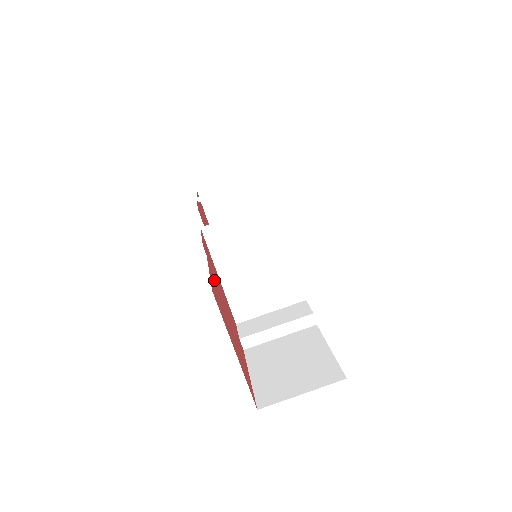
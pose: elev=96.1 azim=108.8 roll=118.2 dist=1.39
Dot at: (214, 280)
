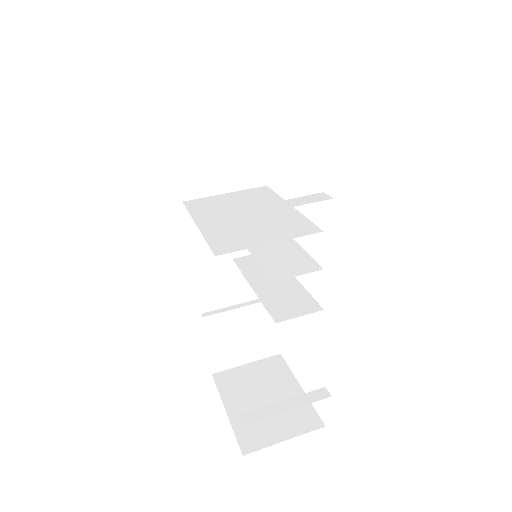
Dot at: occluded
